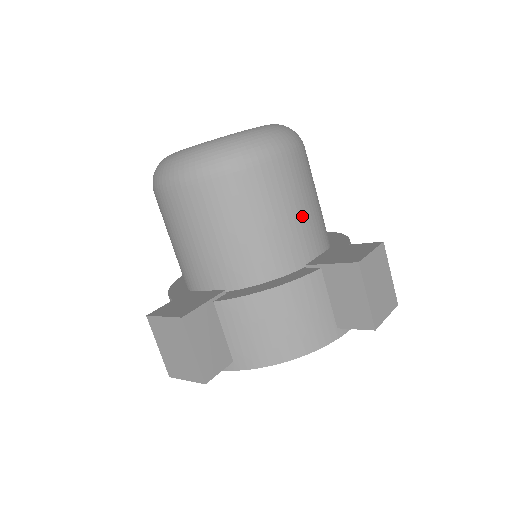
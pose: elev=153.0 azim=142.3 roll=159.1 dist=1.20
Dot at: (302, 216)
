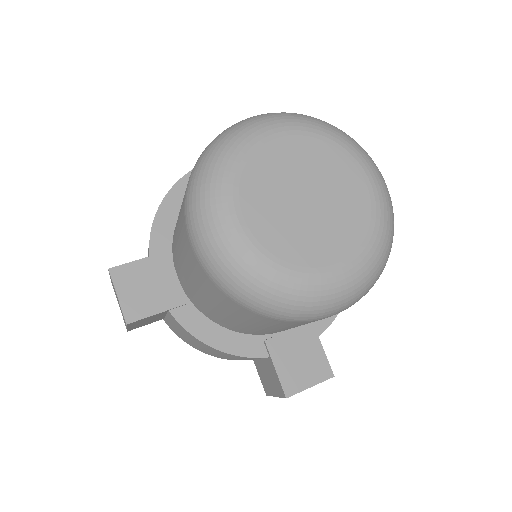
Dot at: occluded
